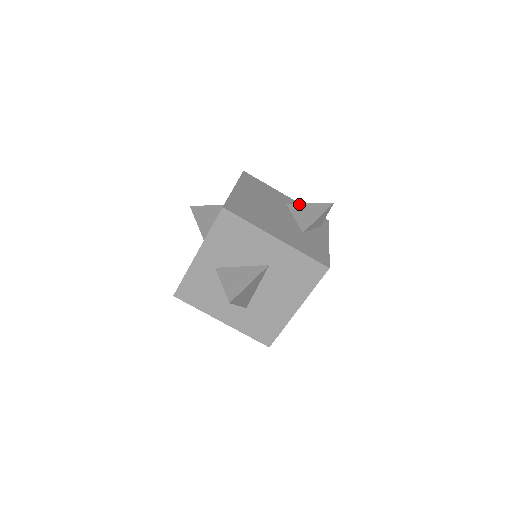
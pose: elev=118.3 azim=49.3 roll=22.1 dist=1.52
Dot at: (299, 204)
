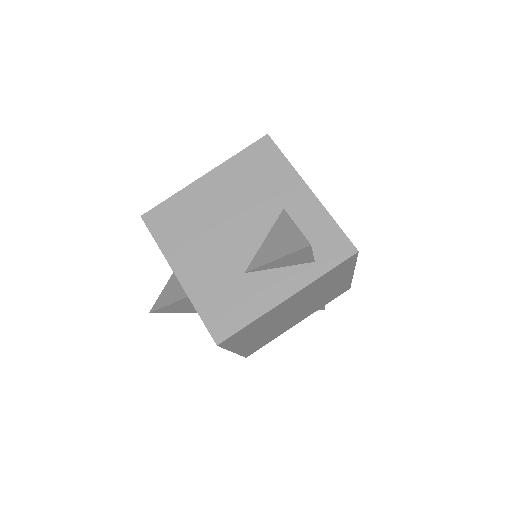
Dot at: (289, 219)
